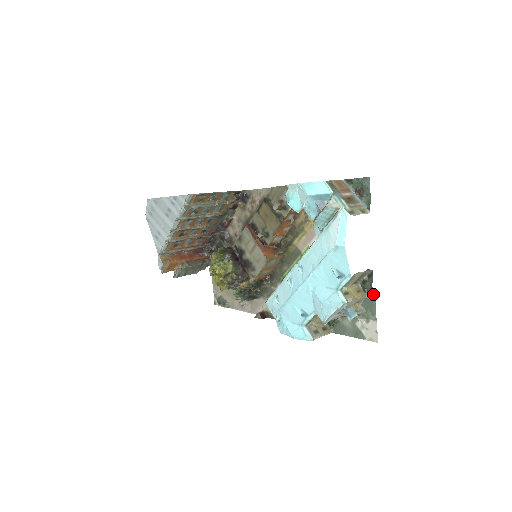
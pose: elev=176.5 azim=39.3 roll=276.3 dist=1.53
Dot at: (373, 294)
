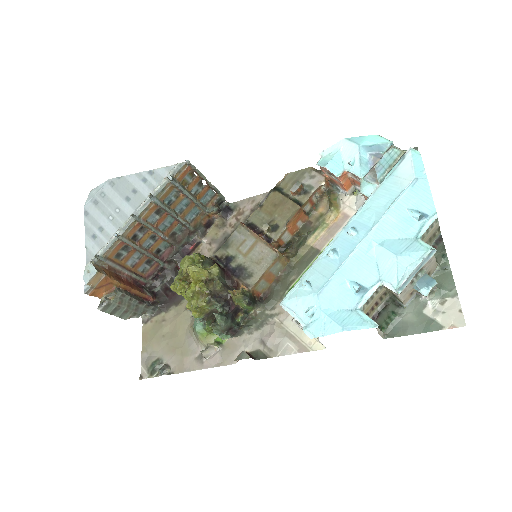
Dot at: (446, 262)
